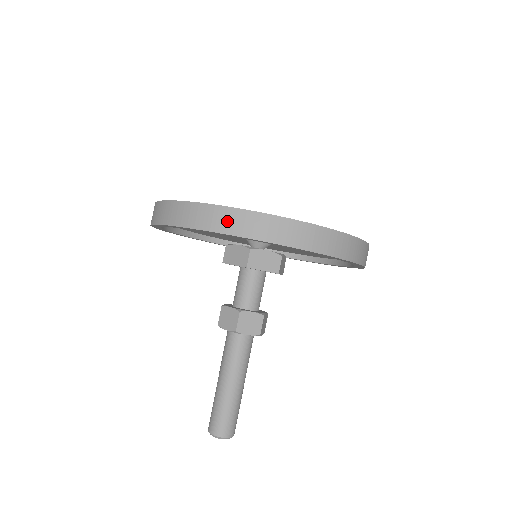
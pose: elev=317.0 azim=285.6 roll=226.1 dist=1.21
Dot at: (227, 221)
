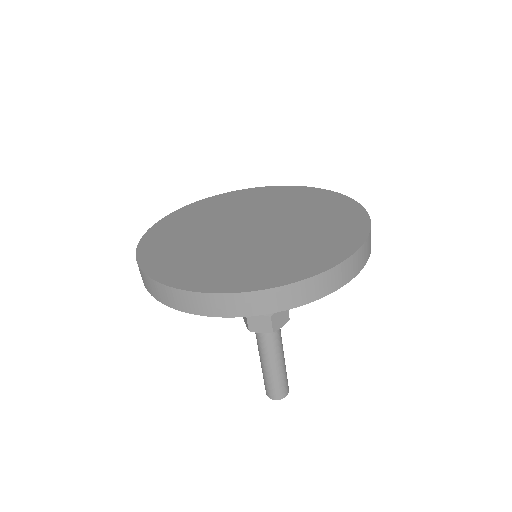
Dot at: (283, 299)
